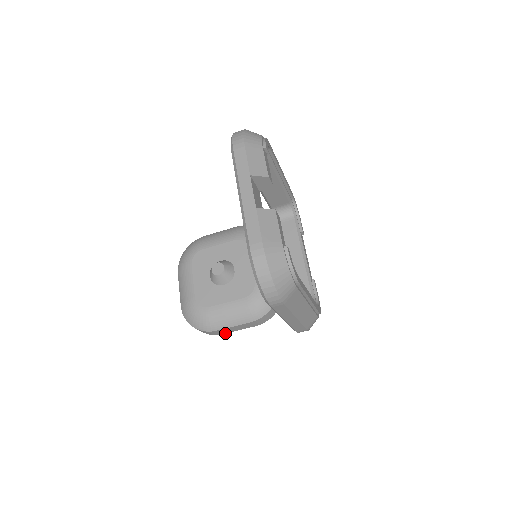
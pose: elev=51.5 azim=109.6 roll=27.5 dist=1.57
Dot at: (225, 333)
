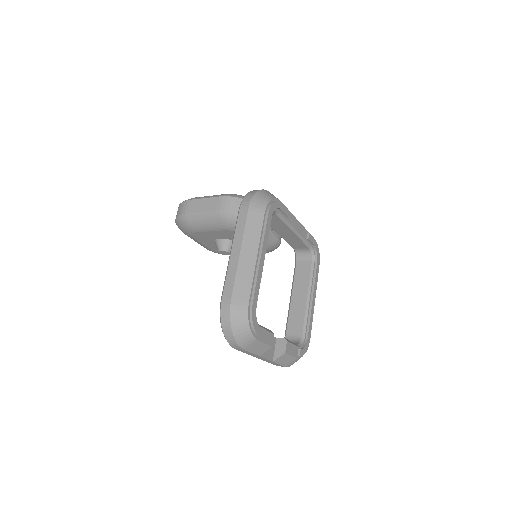
Dot at: occluded
